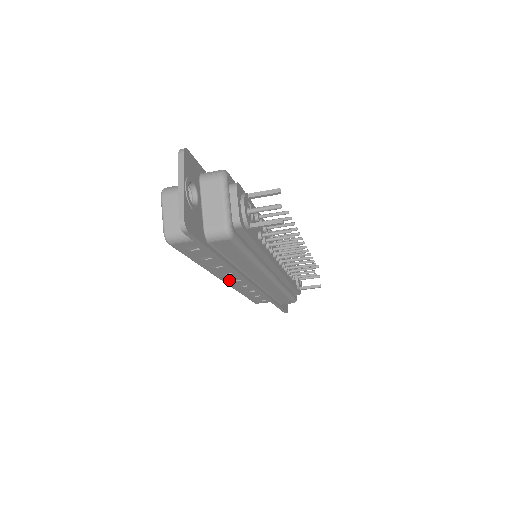
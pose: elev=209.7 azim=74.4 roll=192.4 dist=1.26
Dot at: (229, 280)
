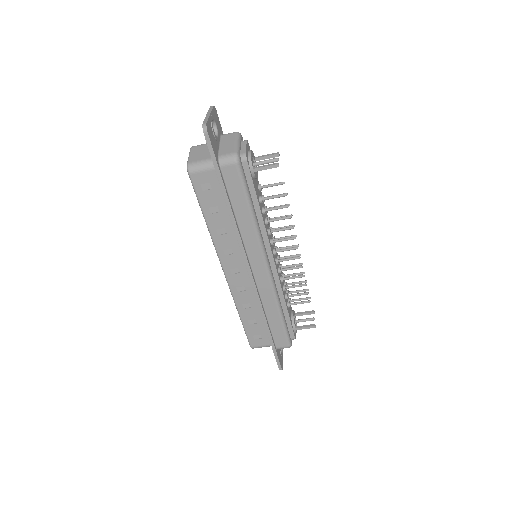
Dot at: (230, 270)
